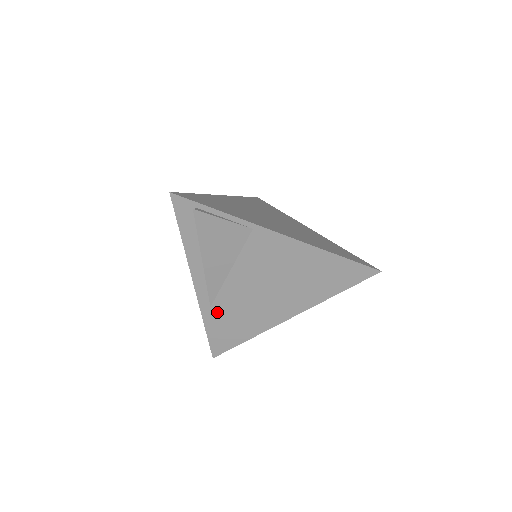
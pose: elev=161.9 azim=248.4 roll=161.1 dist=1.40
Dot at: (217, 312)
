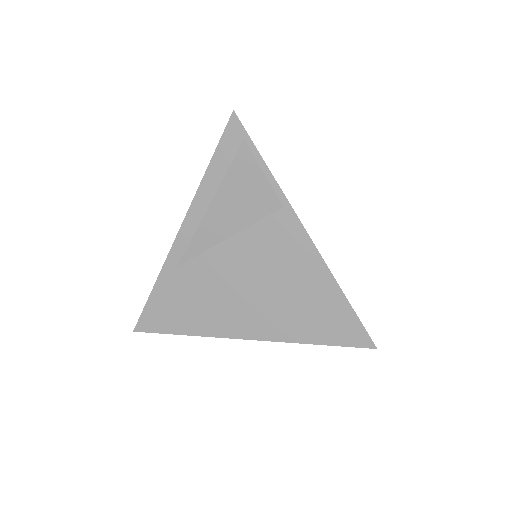
Dot at: (179, 278)
